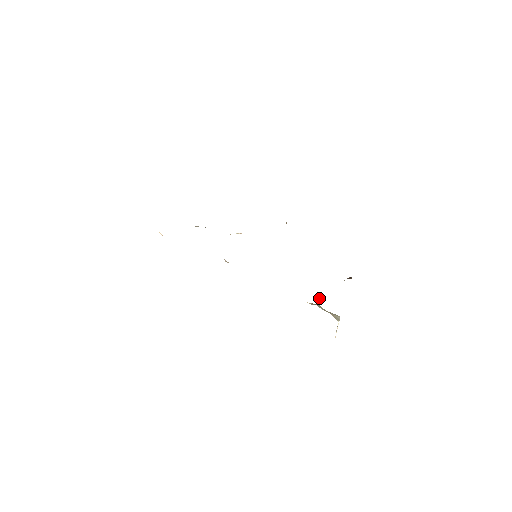
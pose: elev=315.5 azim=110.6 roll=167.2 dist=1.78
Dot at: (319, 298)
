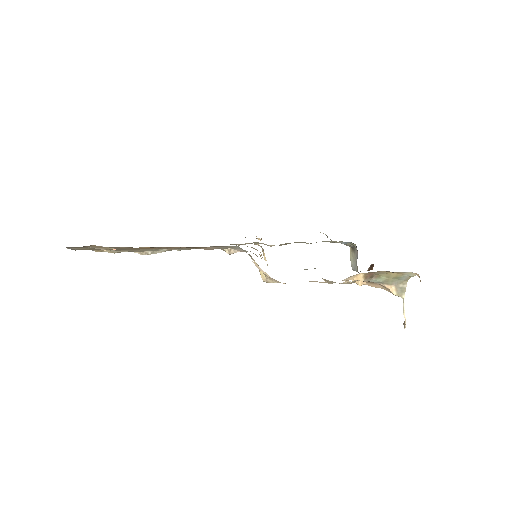
Dot at: (360, 283)
